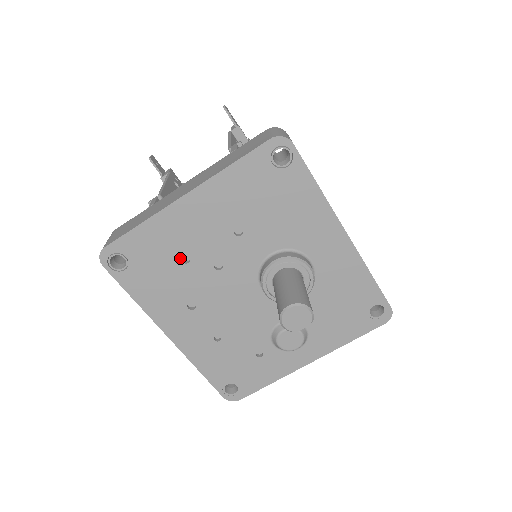
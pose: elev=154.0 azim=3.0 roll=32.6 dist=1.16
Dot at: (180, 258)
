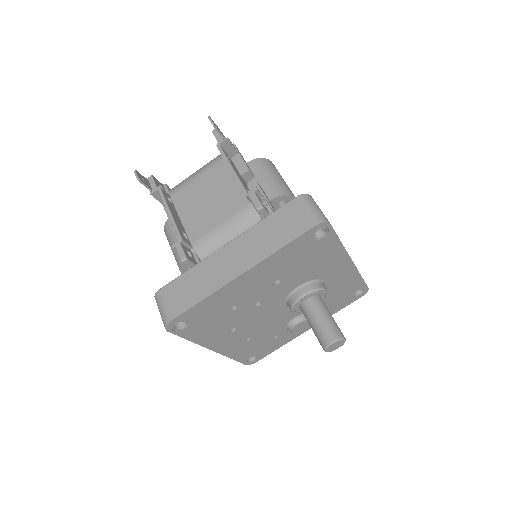
Dot at: (230, 309)
